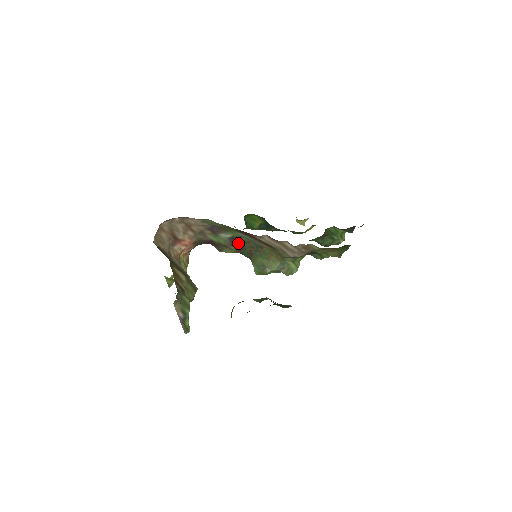
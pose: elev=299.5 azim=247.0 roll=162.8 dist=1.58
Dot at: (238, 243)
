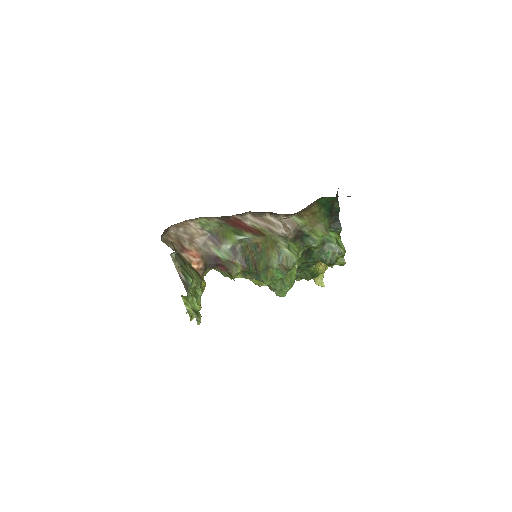
Dot at: (240, 254)
